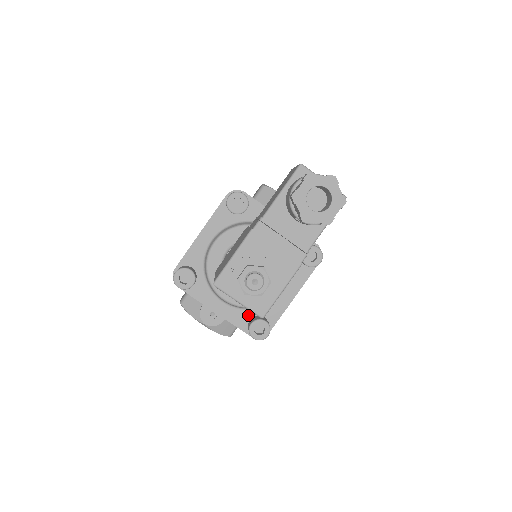
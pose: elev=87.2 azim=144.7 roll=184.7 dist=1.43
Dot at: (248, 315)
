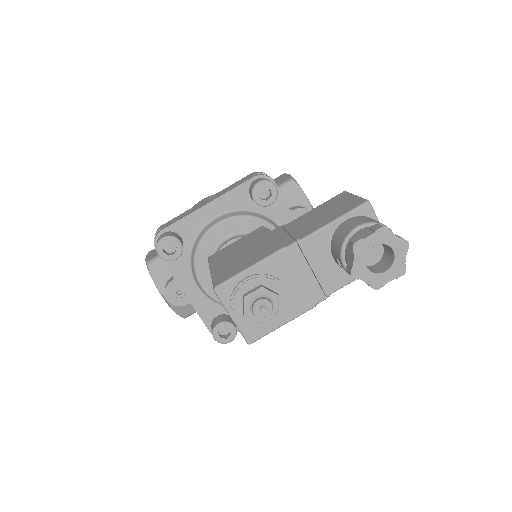
Dot at: (218, 310)
